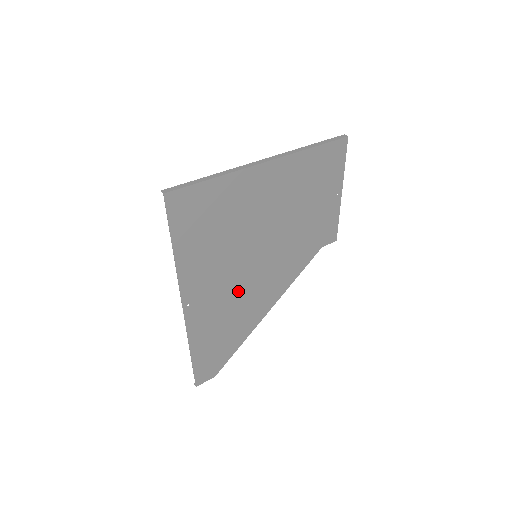
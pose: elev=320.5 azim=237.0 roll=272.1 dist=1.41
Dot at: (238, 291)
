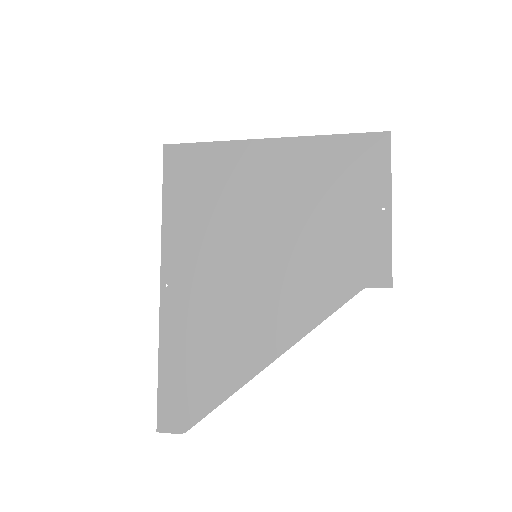
Dot at: (229, 299)
